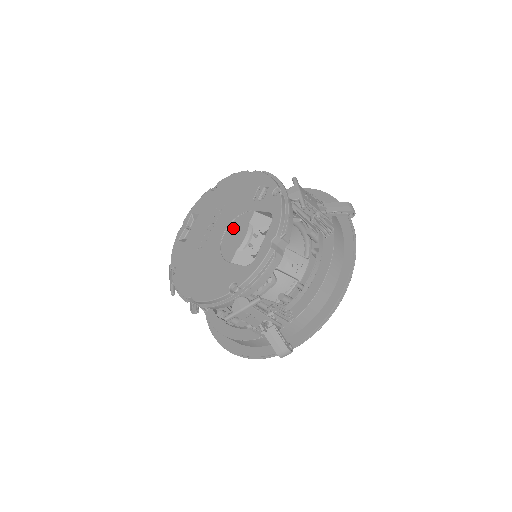
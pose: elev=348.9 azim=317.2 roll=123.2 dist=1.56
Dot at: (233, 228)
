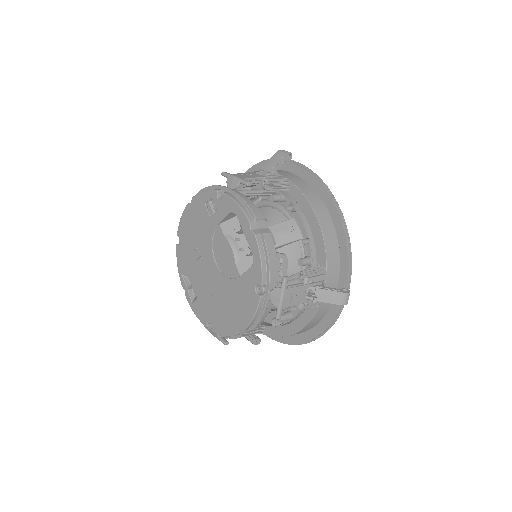
Dot at: (218, 252)
